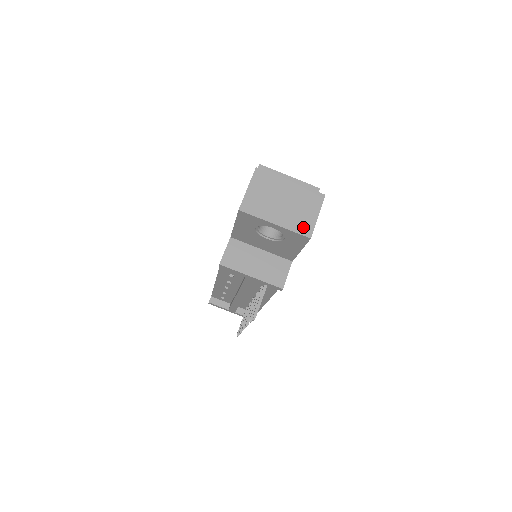
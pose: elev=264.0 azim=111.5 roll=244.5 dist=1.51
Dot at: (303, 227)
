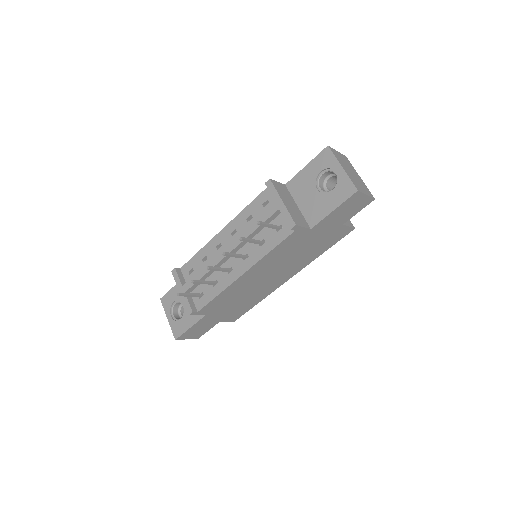
Dot at: (356, 185)
